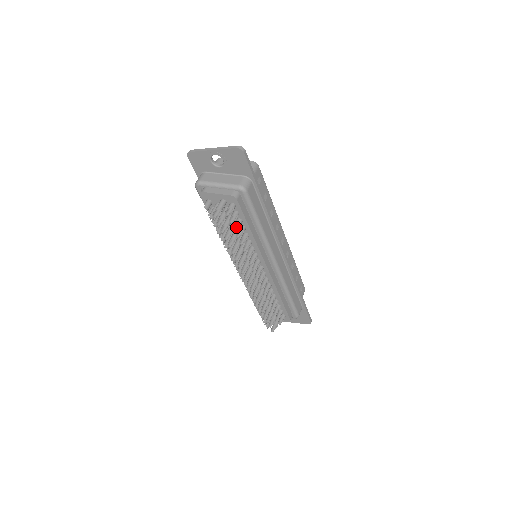
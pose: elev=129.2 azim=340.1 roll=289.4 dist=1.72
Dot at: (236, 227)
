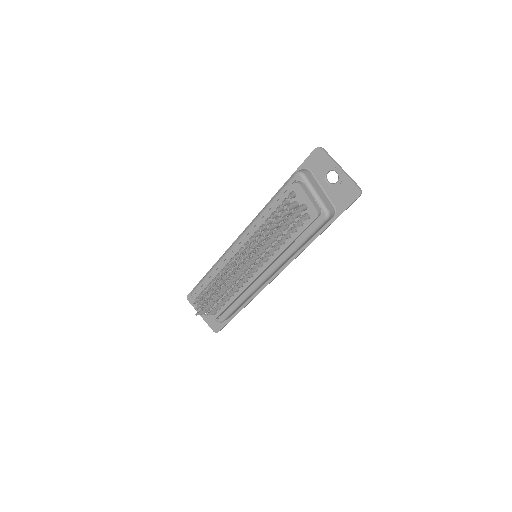
Dot at: (289, 231)
